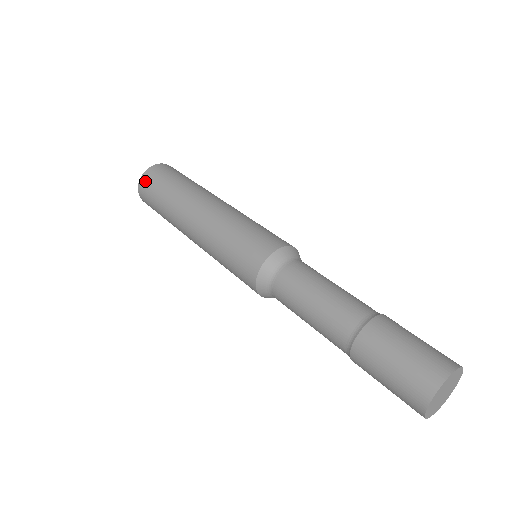
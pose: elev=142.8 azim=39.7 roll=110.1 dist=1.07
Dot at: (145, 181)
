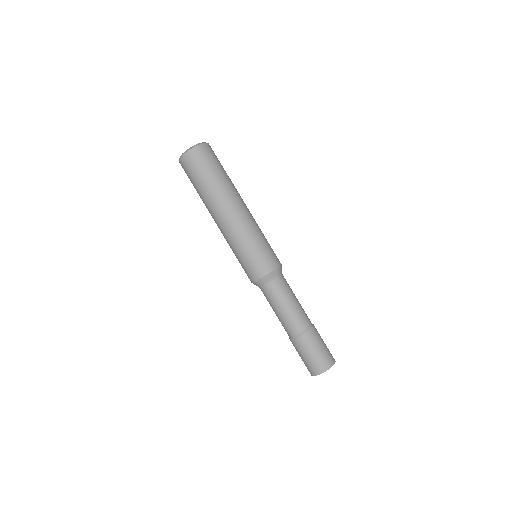
Dot at: (187, 161)
